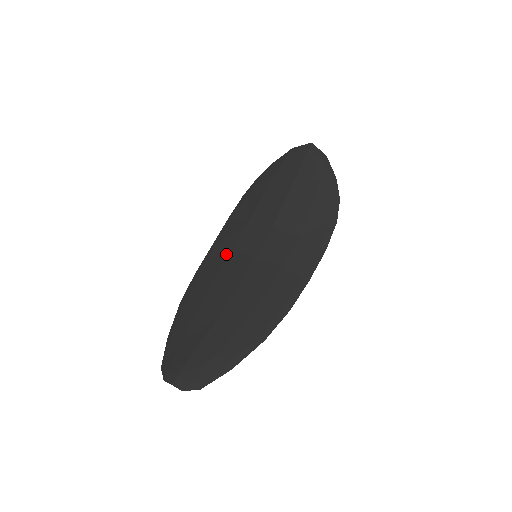
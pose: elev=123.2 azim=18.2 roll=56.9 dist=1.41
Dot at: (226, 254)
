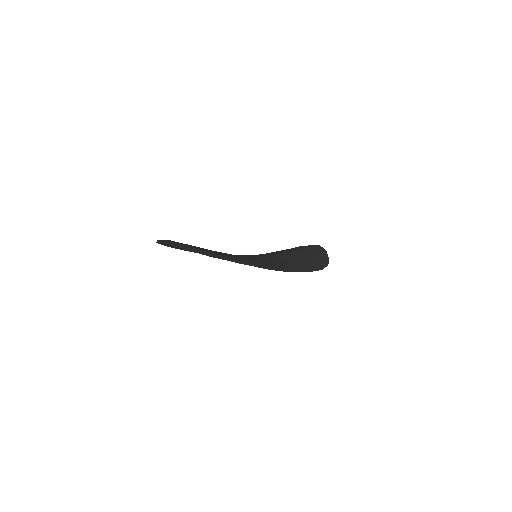
Dot at: occluded
